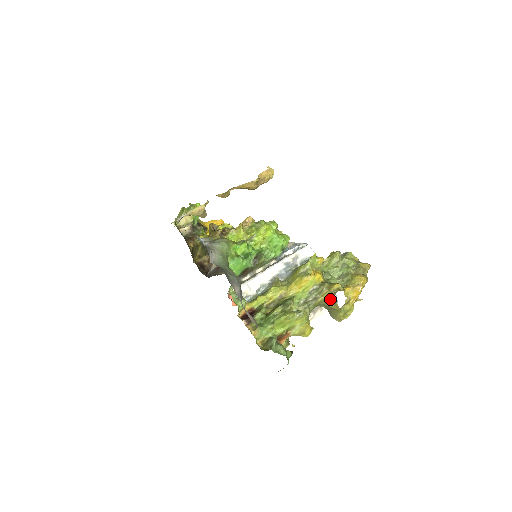
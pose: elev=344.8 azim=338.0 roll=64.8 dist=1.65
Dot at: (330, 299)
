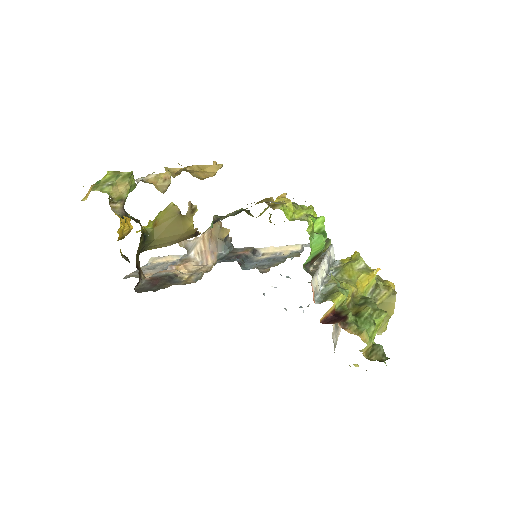
Dot at: (388, 302)
